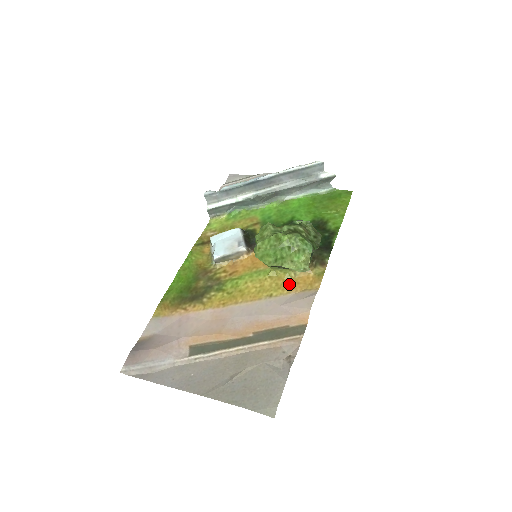
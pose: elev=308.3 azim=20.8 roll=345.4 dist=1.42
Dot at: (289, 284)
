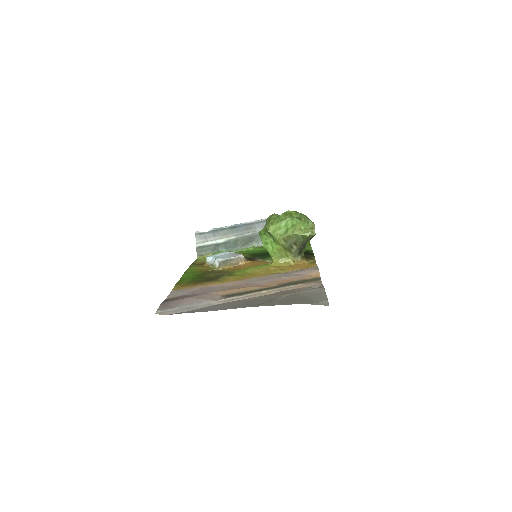
Dot at: (291, 267)
